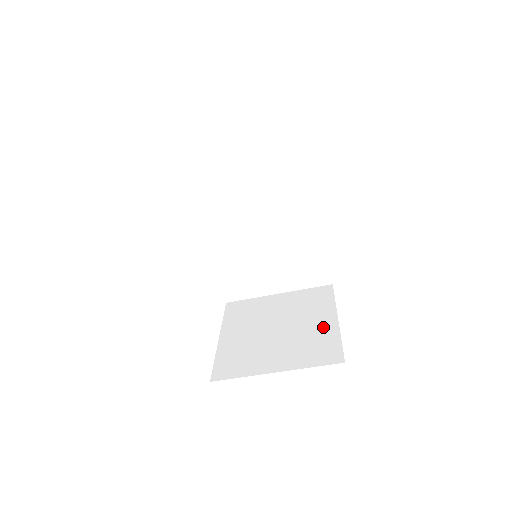
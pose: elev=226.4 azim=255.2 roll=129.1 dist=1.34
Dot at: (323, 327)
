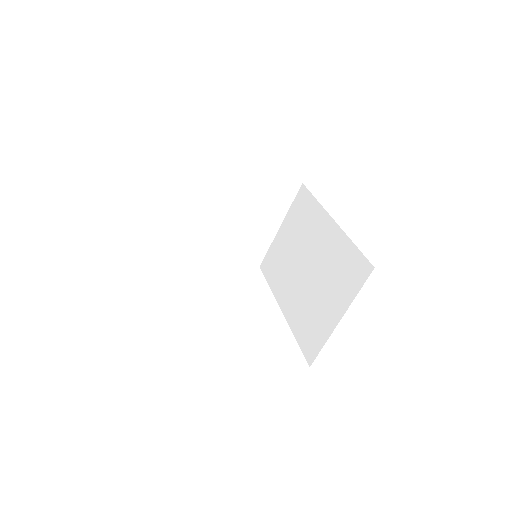
Dot at: occluded
